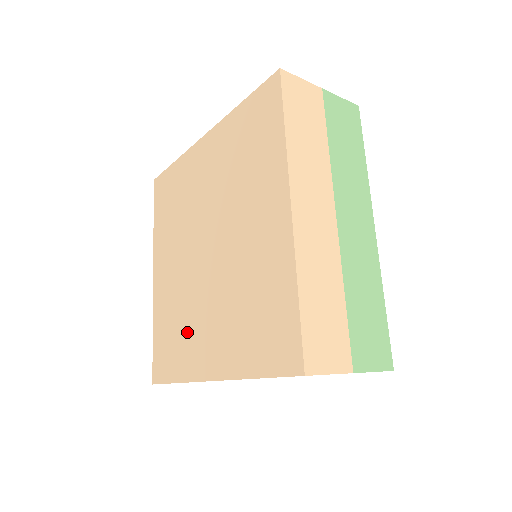
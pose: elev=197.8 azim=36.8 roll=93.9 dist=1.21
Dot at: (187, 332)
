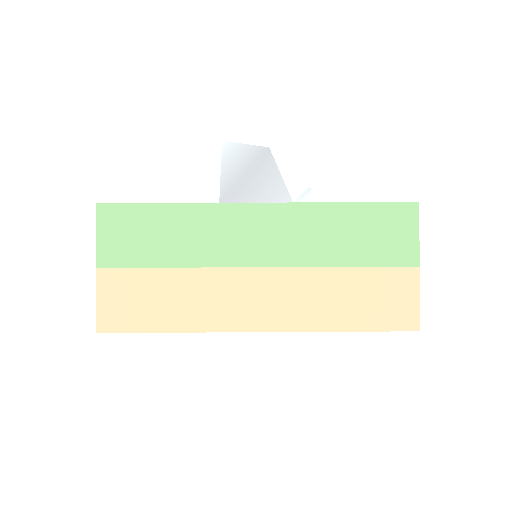
Dot at: occluded
